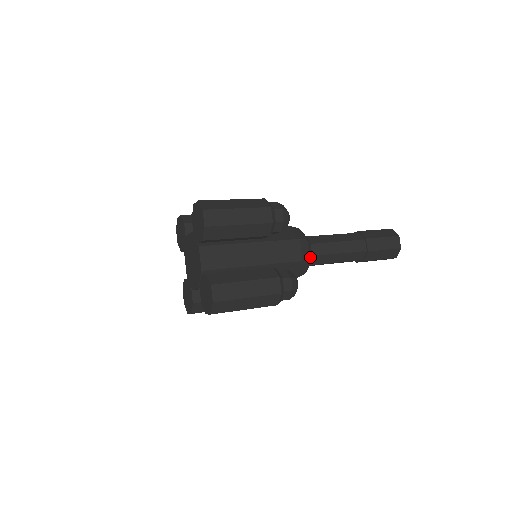
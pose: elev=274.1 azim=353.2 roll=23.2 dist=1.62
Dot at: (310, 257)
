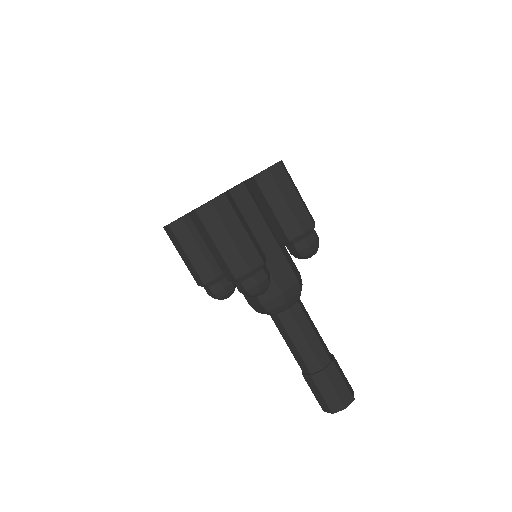
Dot at: (288, 303)
